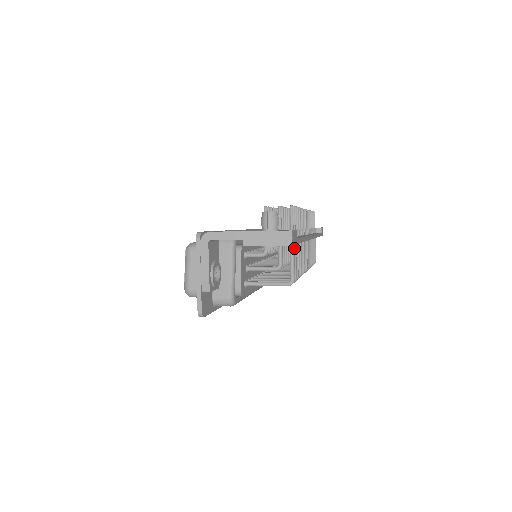
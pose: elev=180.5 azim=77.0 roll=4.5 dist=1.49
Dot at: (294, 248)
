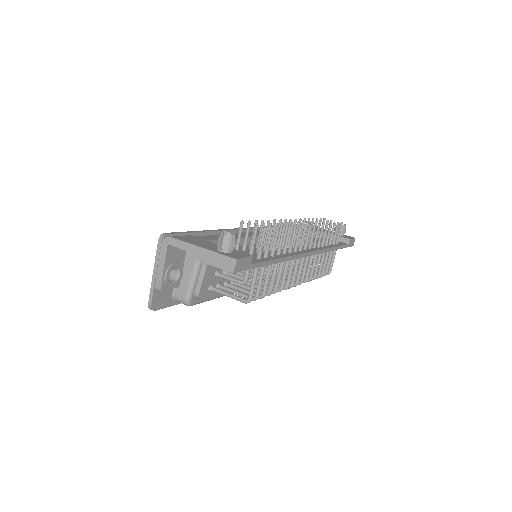
Dot at: (262, 268)
